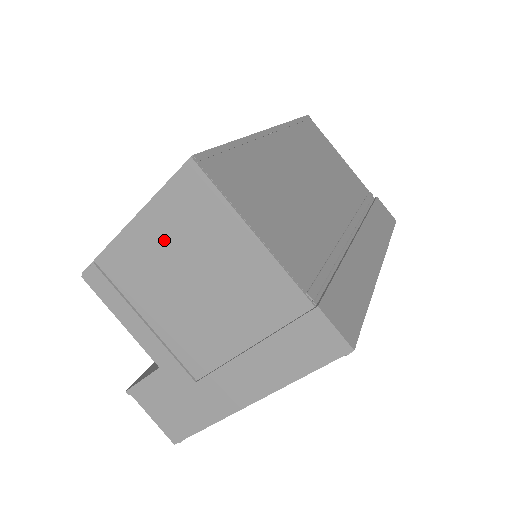
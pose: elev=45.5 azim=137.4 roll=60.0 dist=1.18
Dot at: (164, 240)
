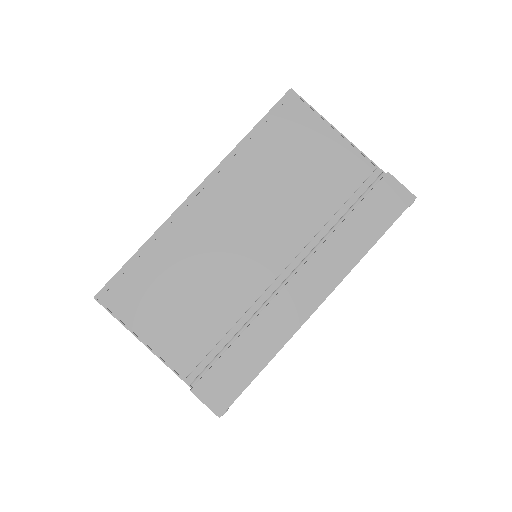
Dot at: occluded
